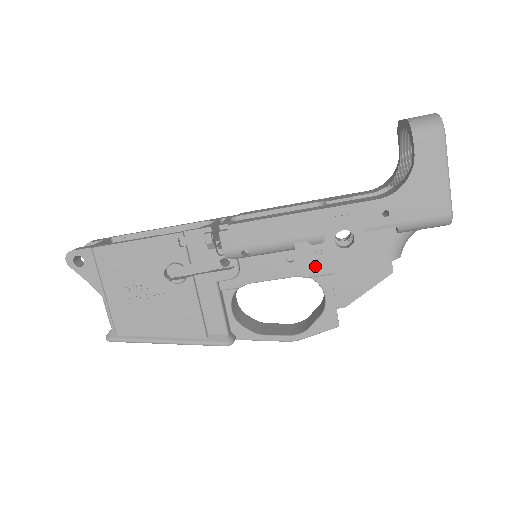
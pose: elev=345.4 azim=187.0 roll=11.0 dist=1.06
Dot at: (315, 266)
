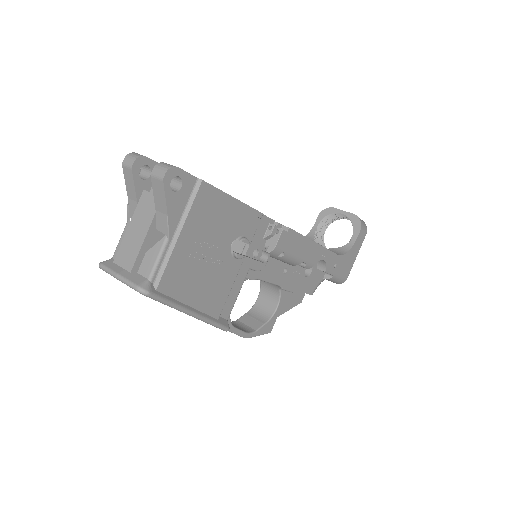
Dot at: (290, 283)
